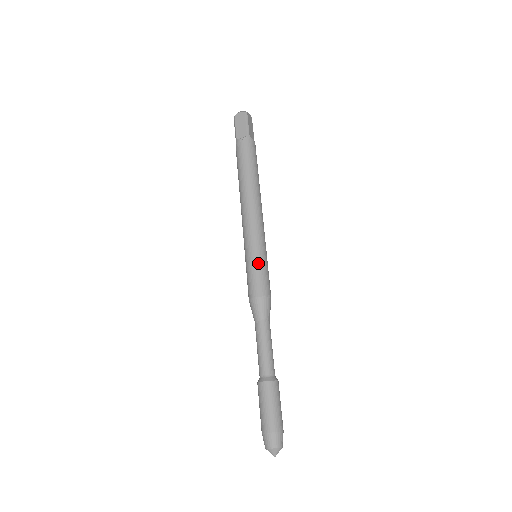
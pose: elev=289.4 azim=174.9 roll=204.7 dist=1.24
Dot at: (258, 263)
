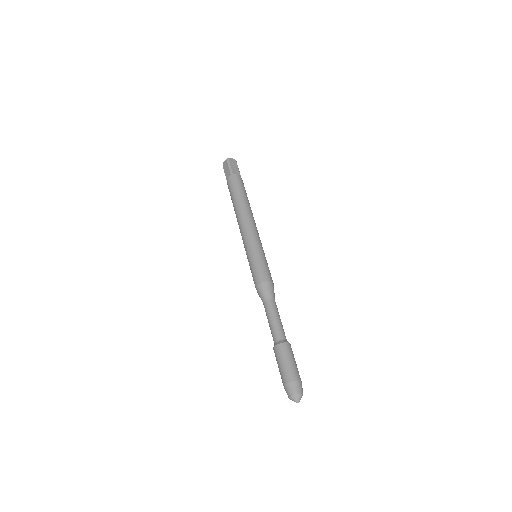
Dot at: (254, 260)
